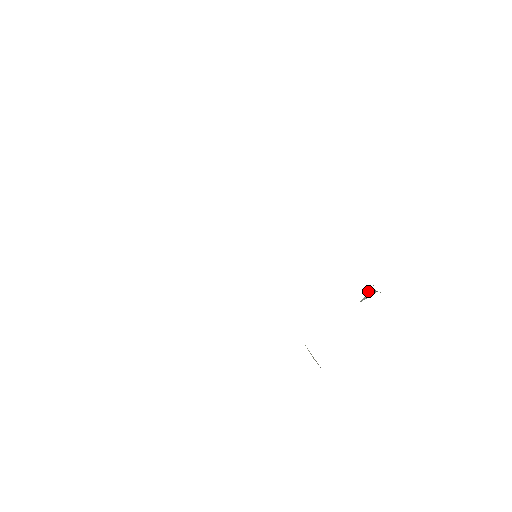
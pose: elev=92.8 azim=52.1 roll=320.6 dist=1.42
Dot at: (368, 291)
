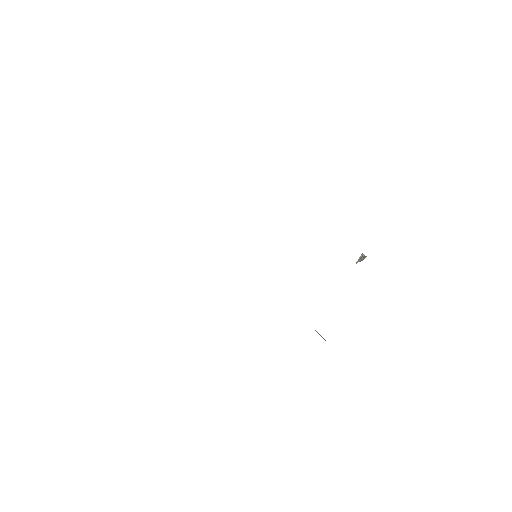
Dot at: (360, 256)
